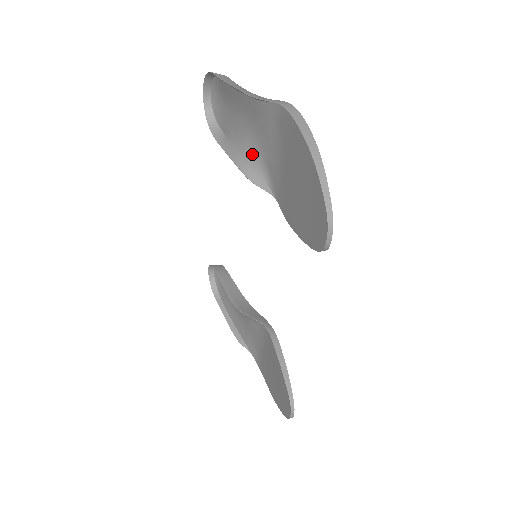
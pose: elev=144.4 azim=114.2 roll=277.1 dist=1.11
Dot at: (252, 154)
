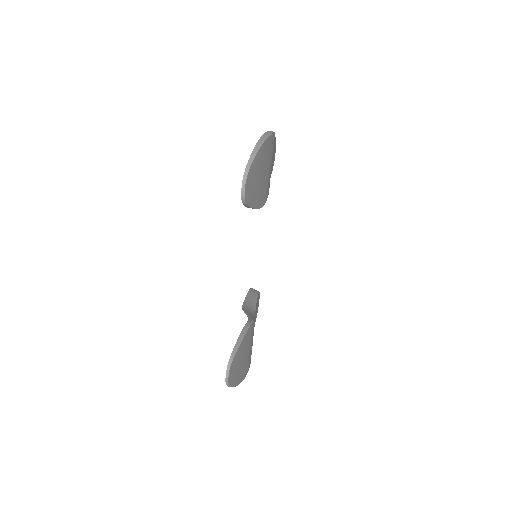
Dot at: occluded
